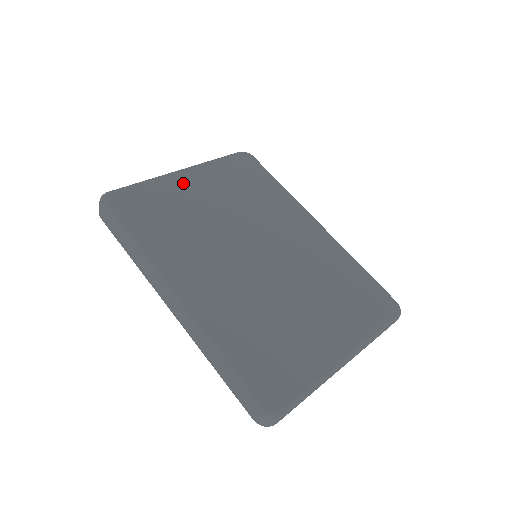
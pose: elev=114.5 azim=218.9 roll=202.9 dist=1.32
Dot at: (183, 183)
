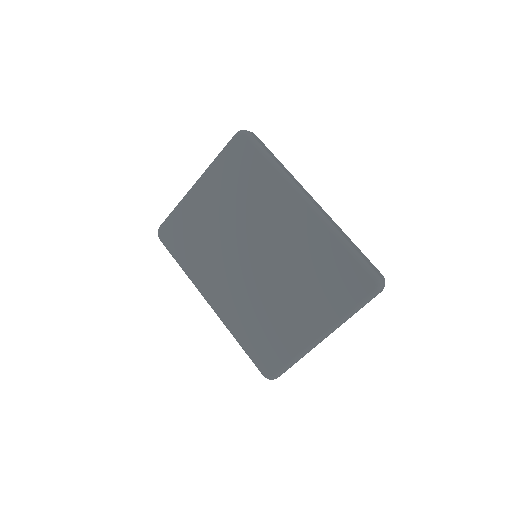
Dot at: (198, 200)
